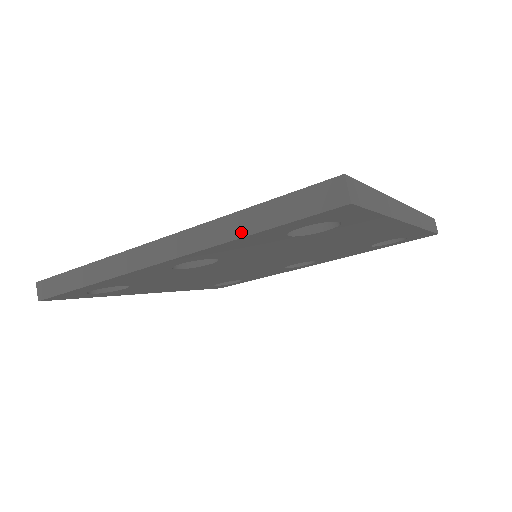
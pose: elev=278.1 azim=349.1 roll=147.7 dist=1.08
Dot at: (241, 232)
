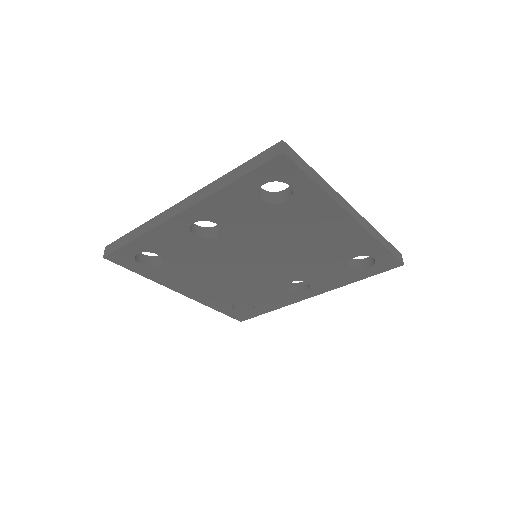
Dot at: (227, 183)
